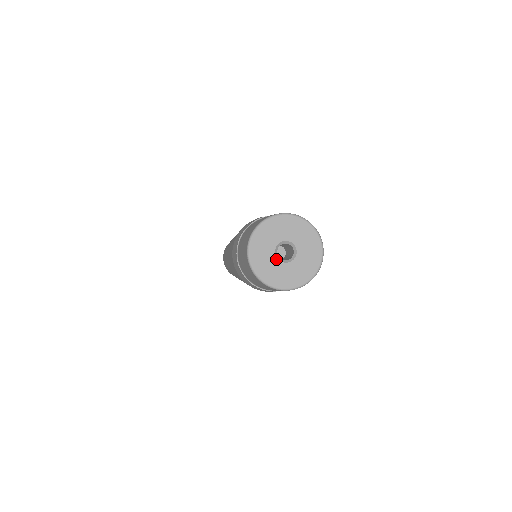
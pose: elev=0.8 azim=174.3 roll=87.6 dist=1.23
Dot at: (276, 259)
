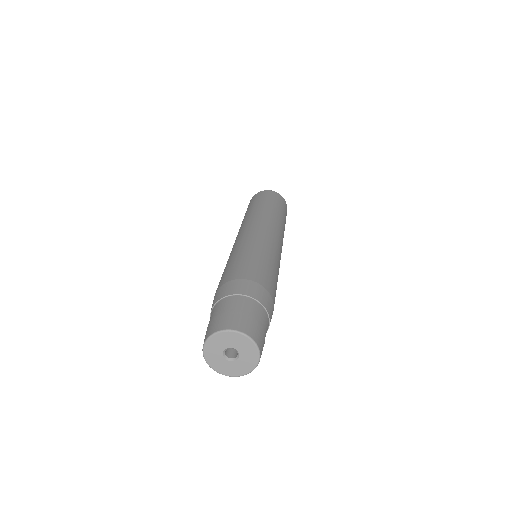
Dot at: (228, 361)
